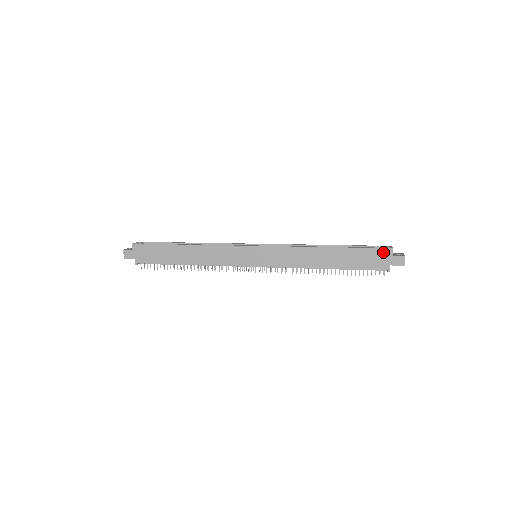
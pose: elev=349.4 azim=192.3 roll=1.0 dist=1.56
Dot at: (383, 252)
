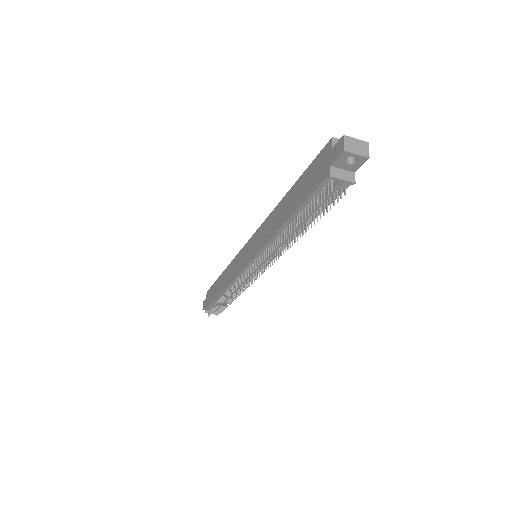
Dot at: (324, 153)
